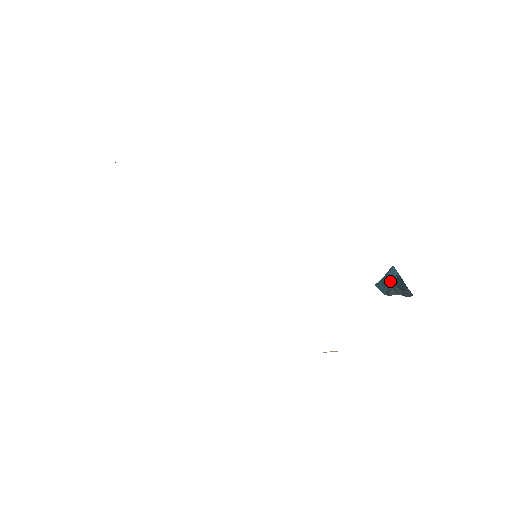
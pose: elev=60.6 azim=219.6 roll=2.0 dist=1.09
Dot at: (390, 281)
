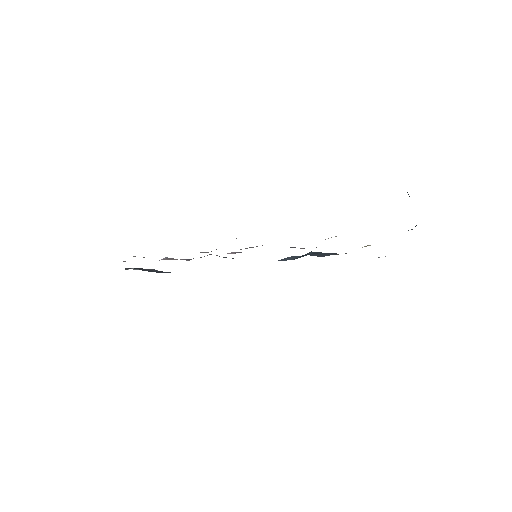
Dot at: occluded
